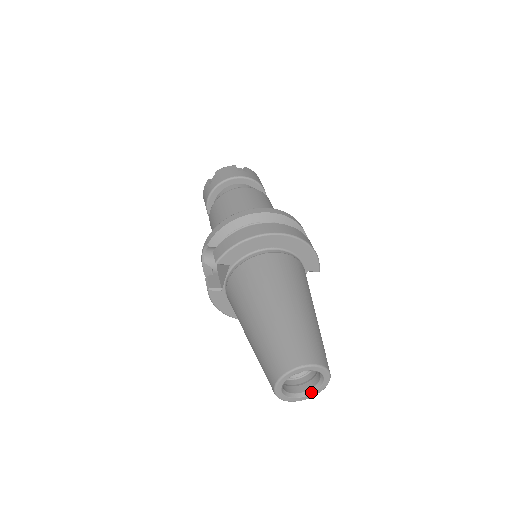
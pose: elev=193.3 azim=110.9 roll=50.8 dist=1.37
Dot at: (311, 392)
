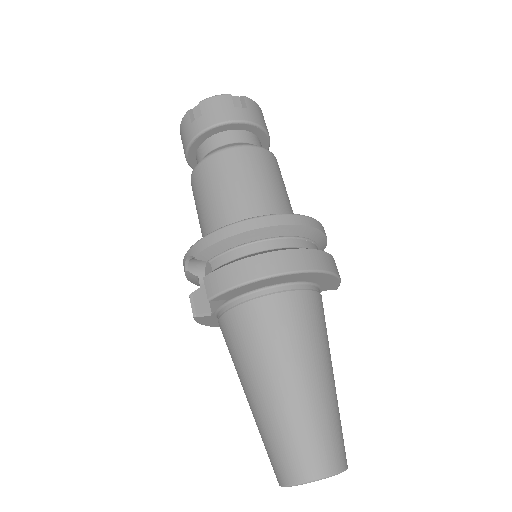
Dot at: occluded
